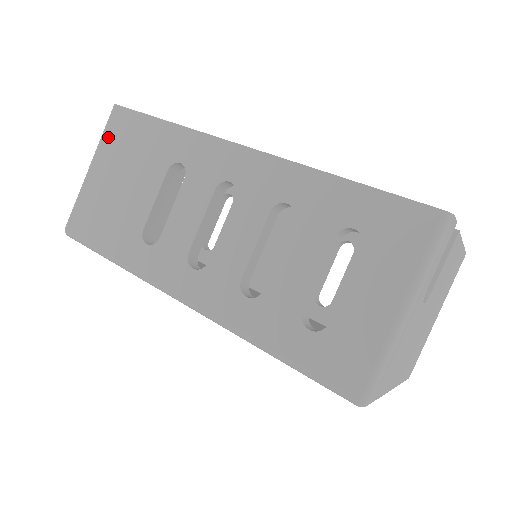
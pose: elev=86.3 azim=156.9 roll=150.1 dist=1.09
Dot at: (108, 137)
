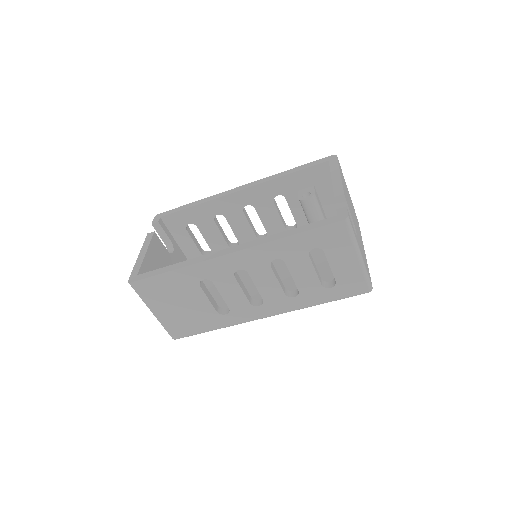
Dot at: (146, 297)
